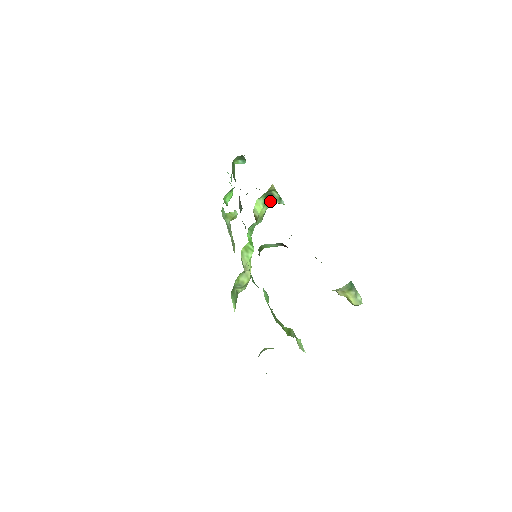
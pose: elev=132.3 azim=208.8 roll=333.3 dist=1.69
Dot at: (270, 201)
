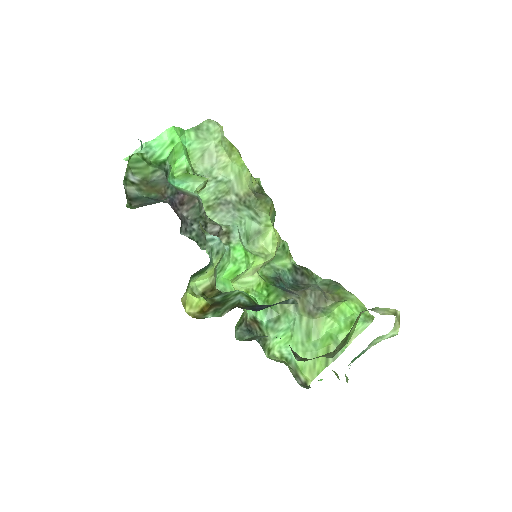
Dot at: (204, 267)
